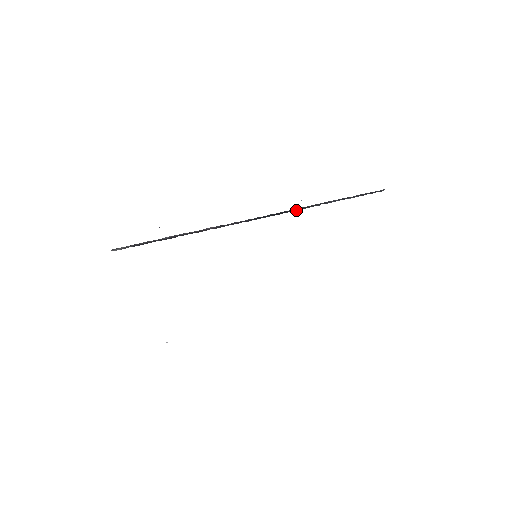
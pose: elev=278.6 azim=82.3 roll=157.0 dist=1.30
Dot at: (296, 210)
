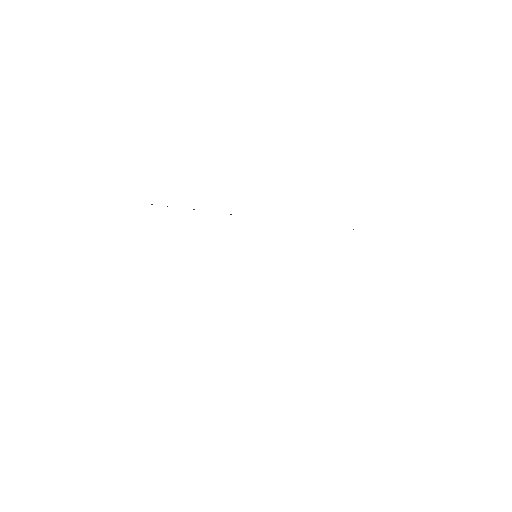
Dot at: occluded
